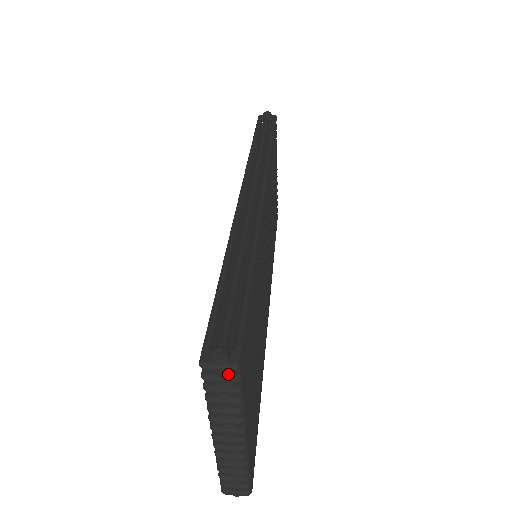
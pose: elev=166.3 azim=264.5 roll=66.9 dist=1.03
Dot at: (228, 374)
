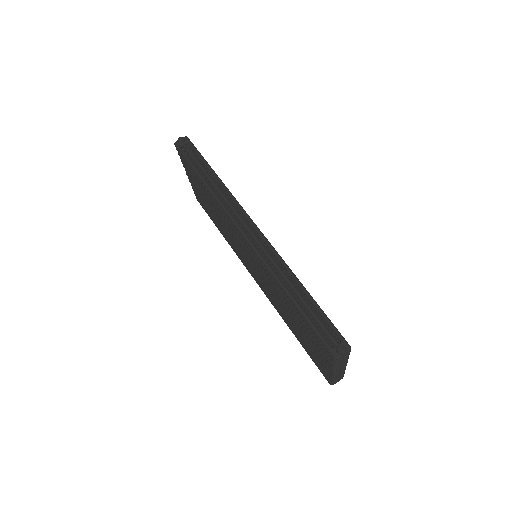
Dot at: occluded
